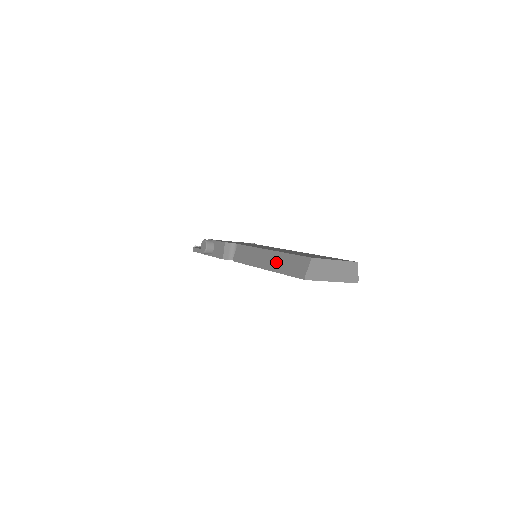
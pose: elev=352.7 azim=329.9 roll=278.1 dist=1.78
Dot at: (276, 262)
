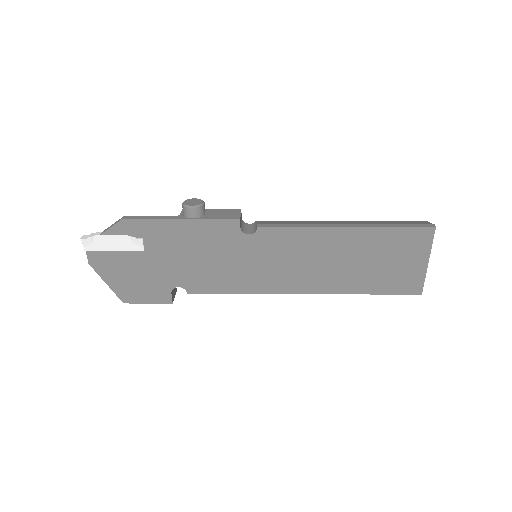
Dot at: (368, 222)
